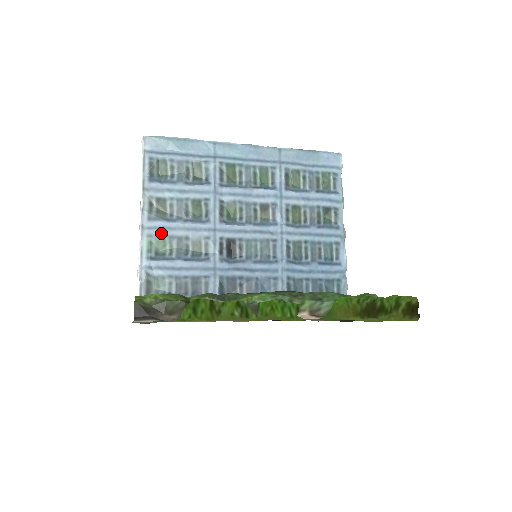
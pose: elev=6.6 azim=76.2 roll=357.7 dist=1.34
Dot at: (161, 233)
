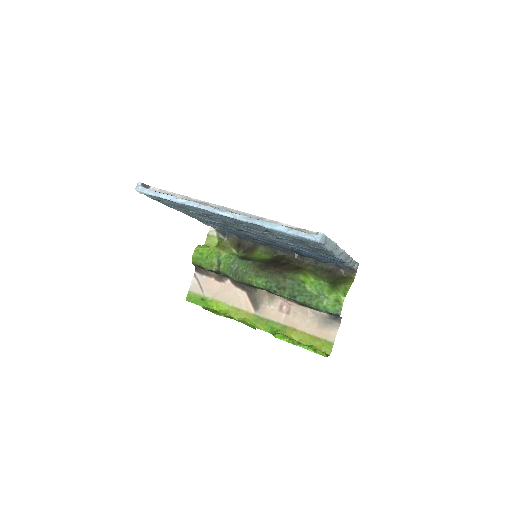
Dot at: (194, 216)
